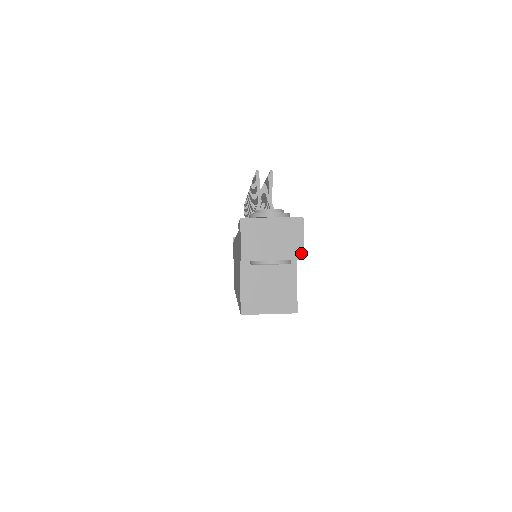
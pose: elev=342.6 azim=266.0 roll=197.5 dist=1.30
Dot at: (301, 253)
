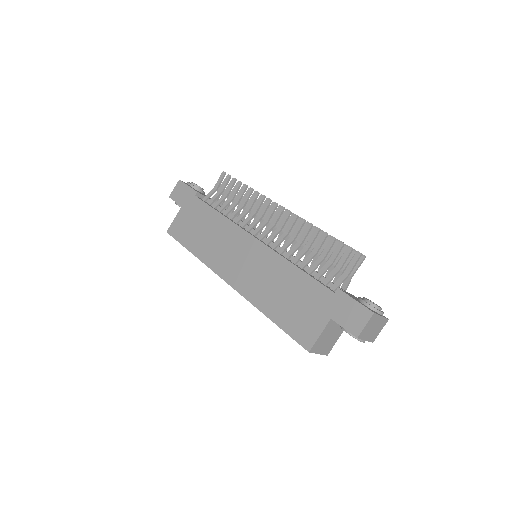
Dot at: occluded
